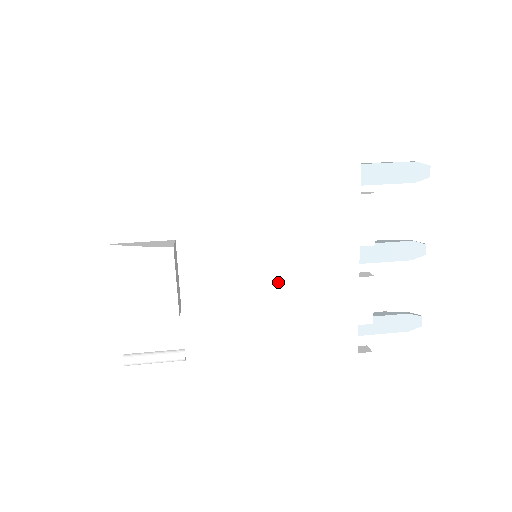
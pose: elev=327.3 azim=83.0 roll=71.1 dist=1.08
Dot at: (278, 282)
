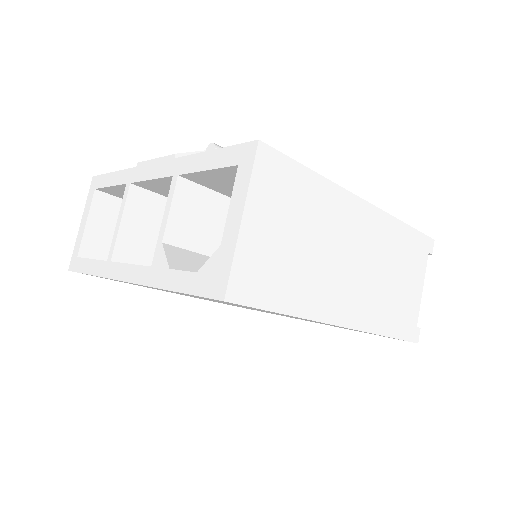
Dot at: occluded
